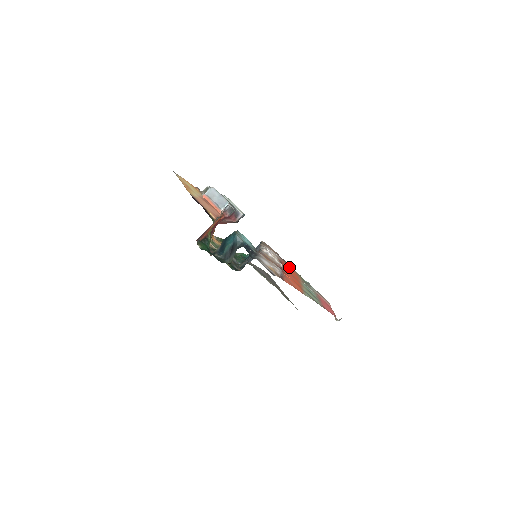
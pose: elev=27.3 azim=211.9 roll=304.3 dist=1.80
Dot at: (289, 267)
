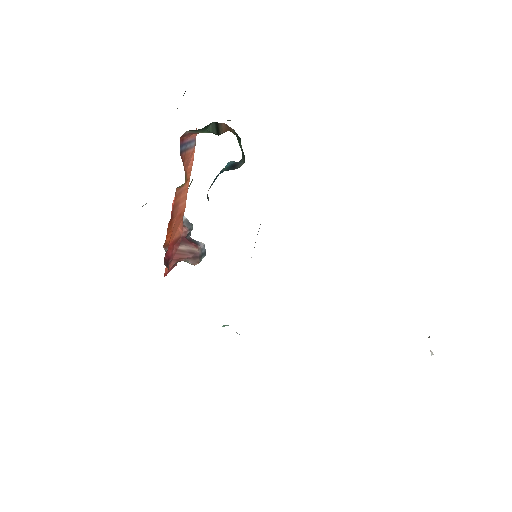
Dot at: occluded
